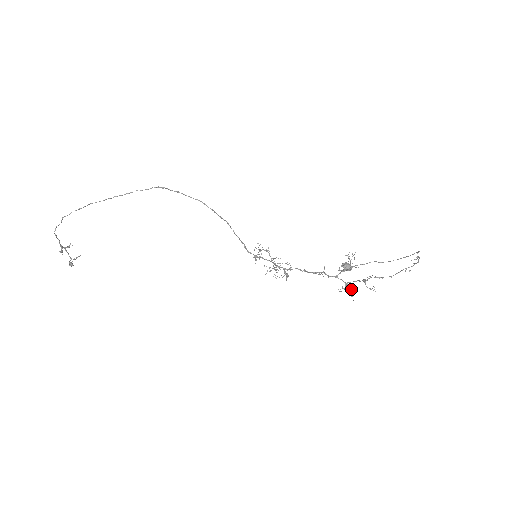
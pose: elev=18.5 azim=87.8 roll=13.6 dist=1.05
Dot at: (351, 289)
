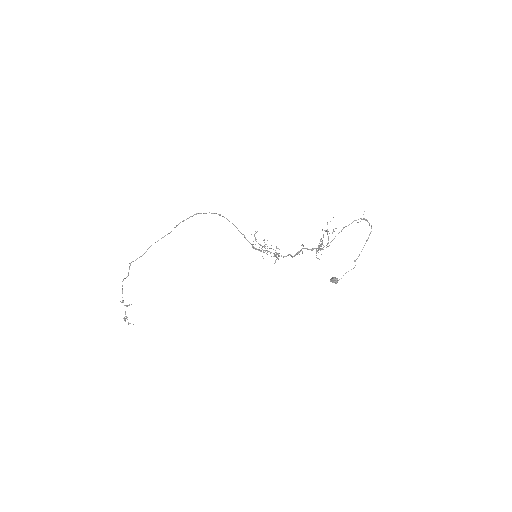
Dot at: (321, 245)
